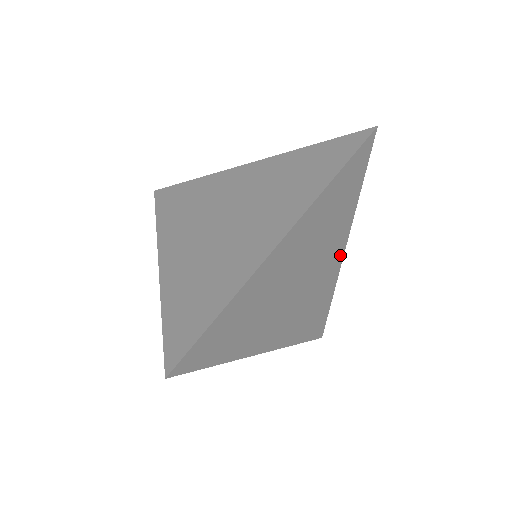
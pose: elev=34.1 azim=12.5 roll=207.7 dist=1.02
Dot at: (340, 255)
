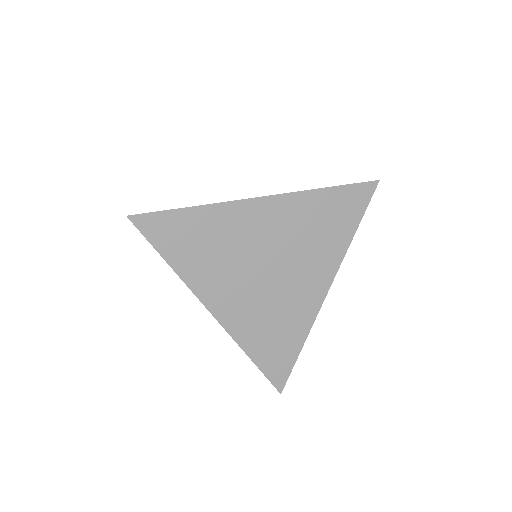
Dot at: (322, 291)
